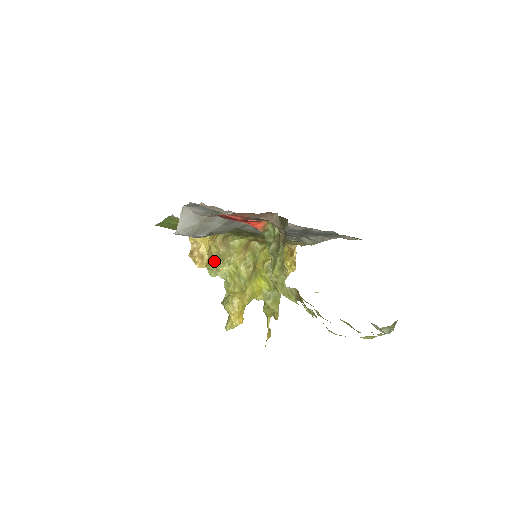
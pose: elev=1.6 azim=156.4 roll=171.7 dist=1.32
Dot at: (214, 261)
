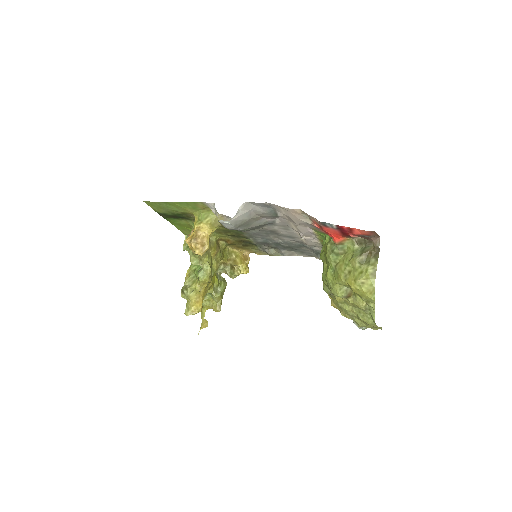
Dot at: occluded
